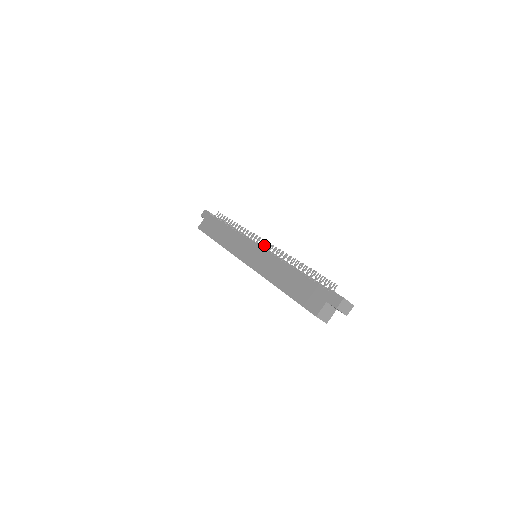
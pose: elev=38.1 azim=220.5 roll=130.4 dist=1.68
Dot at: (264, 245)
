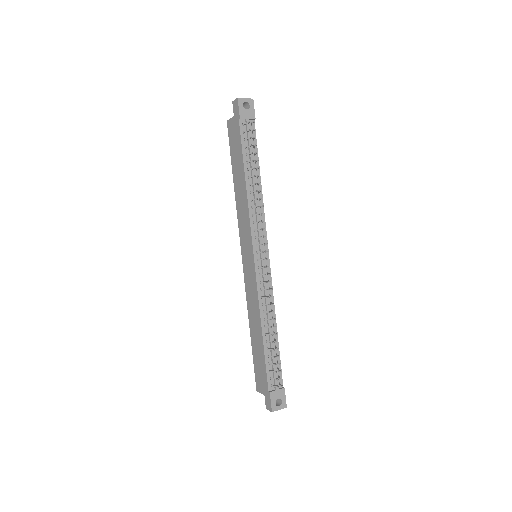
Dot at: (262, 260)
